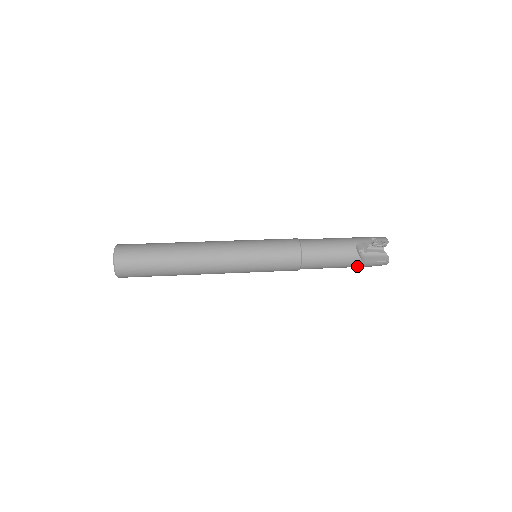
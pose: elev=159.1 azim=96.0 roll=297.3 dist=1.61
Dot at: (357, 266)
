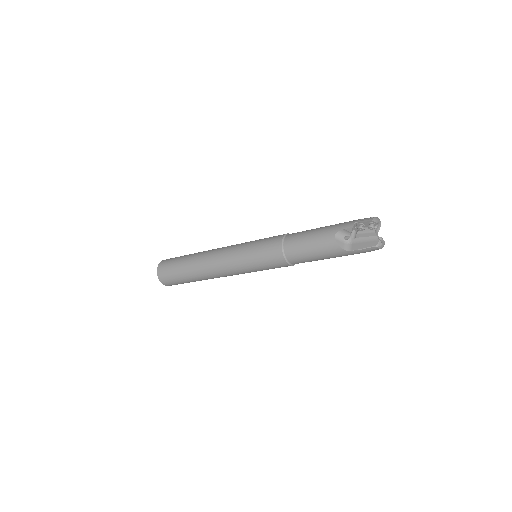
Dot at: (347, 255)
